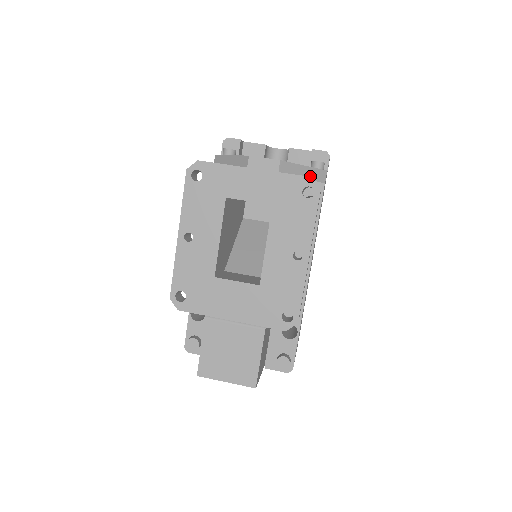
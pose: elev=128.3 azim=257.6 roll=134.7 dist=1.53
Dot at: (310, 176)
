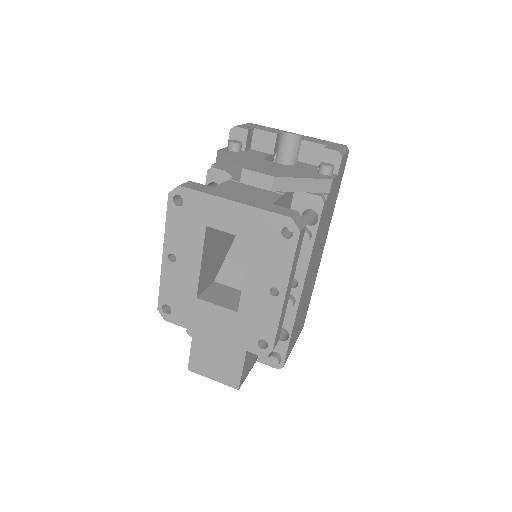
Dot at: (311, 188)
